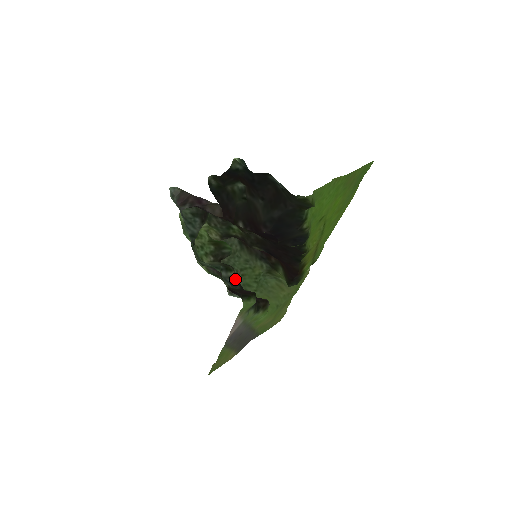
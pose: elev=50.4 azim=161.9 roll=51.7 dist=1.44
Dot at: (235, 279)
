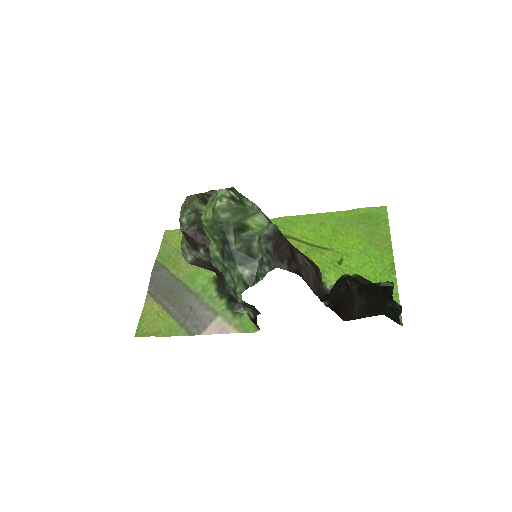
Dot at: occluded
